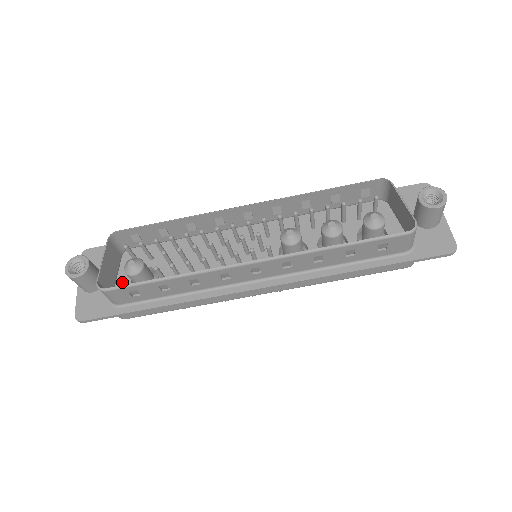
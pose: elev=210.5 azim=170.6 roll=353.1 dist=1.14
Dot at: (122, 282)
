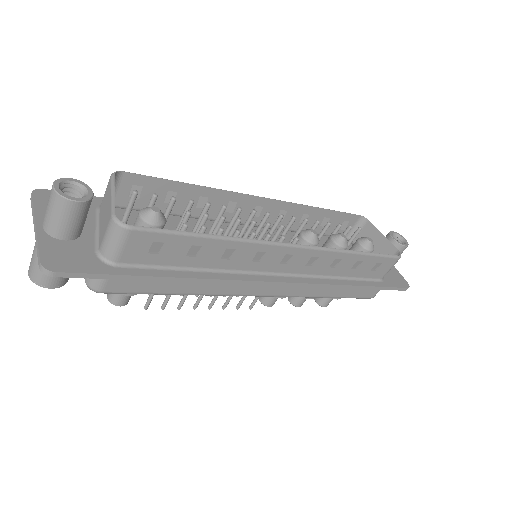
Dot at: occluded
